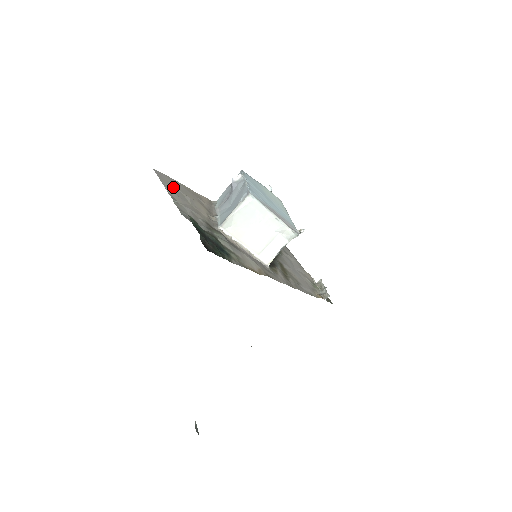
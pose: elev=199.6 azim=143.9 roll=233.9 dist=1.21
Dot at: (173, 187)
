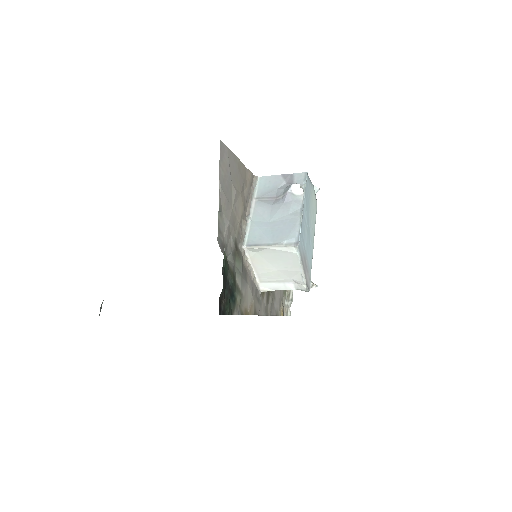
Dot at: (227, 176)
